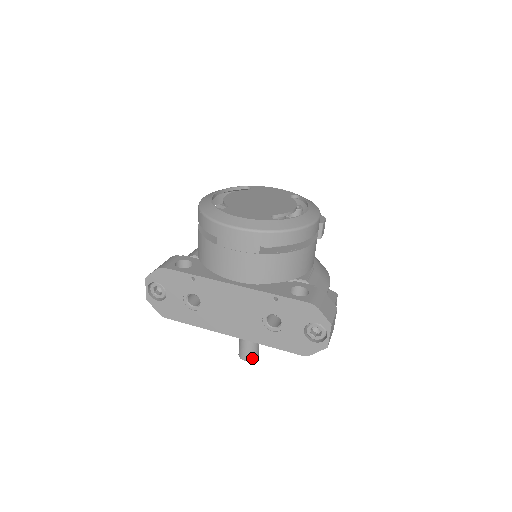
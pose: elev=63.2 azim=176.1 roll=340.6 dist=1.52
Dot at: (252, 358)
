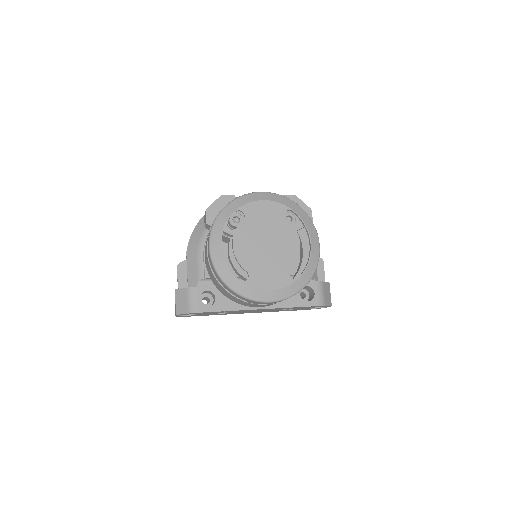
Dot at: occluded
